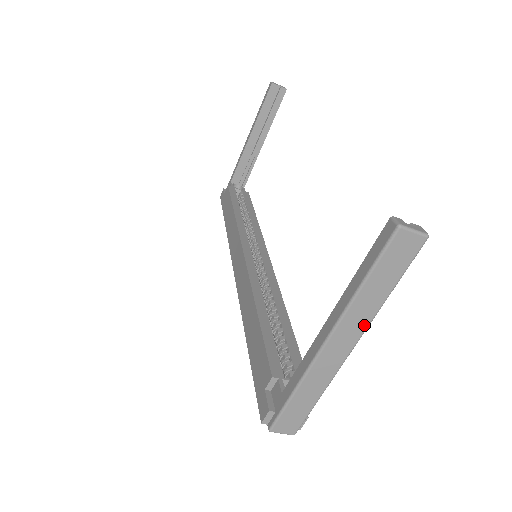
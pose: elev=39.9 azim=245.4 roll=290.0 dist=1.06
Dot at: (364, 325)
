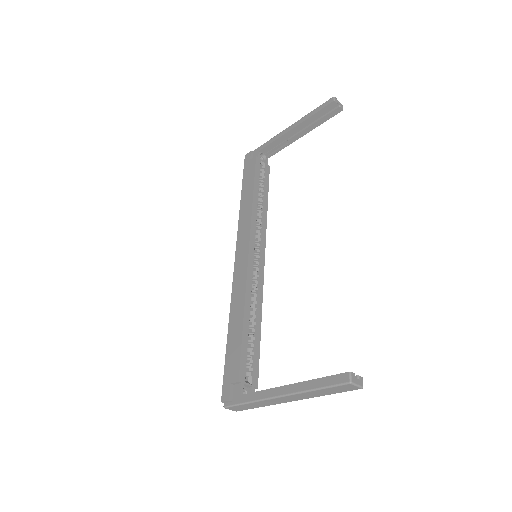
Dot at: (305, 398)
